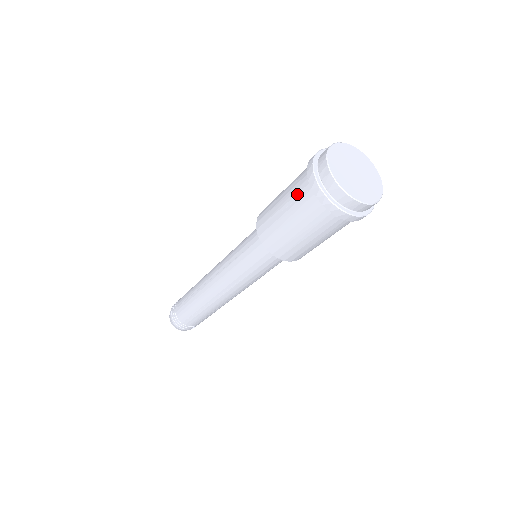
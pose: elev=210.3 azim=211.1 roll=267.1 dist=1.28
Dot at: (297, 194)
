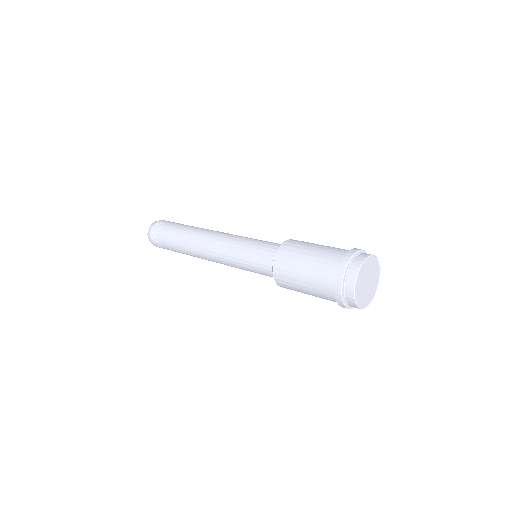
Dot at: (321, 286)
